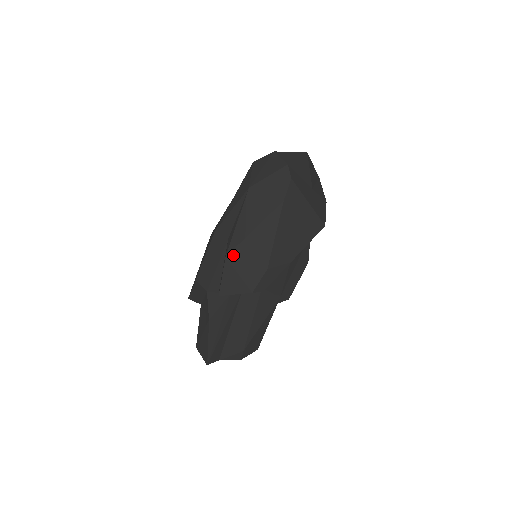
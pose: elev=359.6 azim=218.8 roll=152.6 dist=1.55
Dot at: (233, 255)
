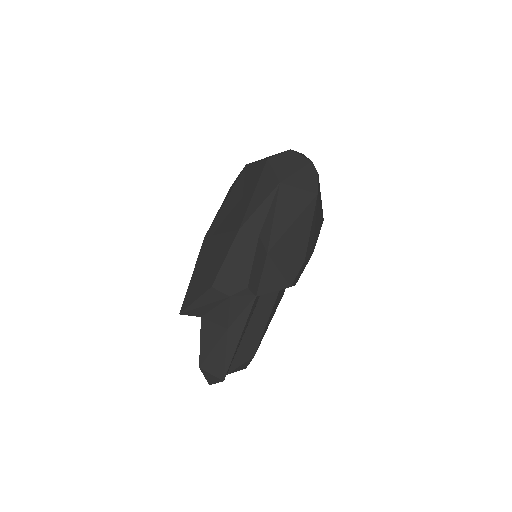
Dot at: (274, 250)
